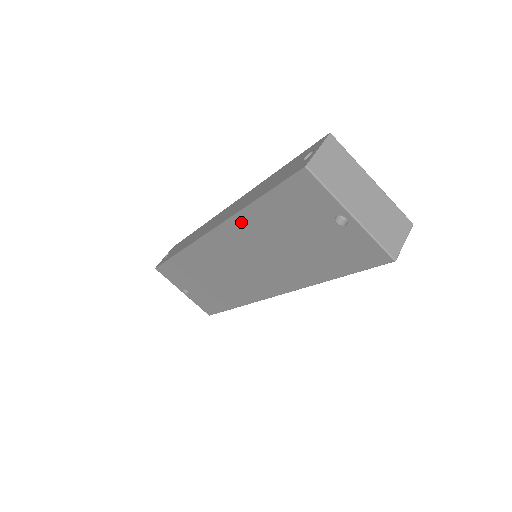
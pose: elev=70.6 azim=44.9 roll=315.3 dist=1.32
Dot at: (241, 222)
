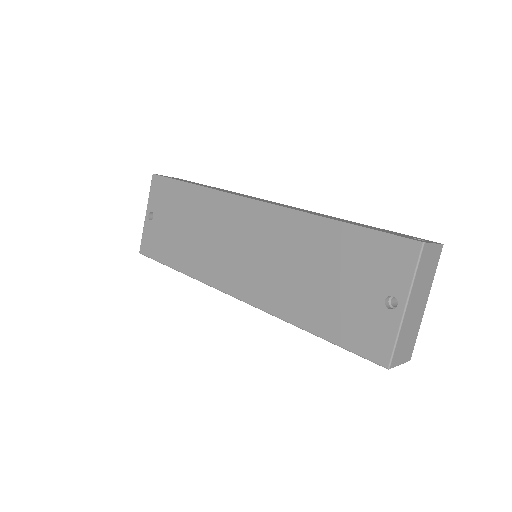
Dot at: (301, 222)
